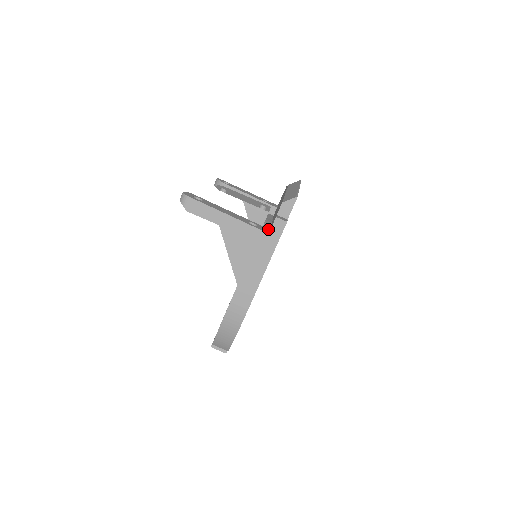
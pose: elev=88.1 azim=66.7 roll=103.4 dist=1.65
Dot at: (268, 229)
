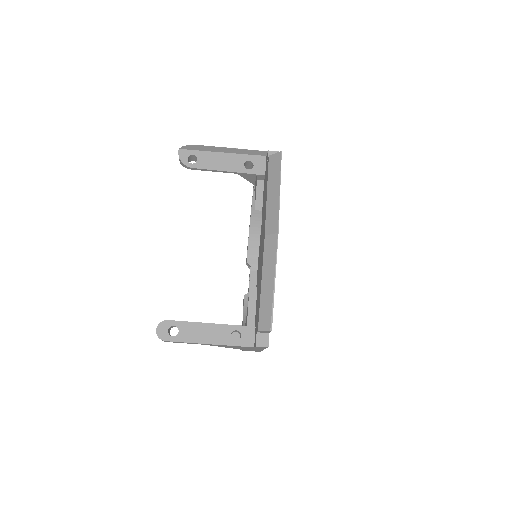
Dot at: (253, 329)
